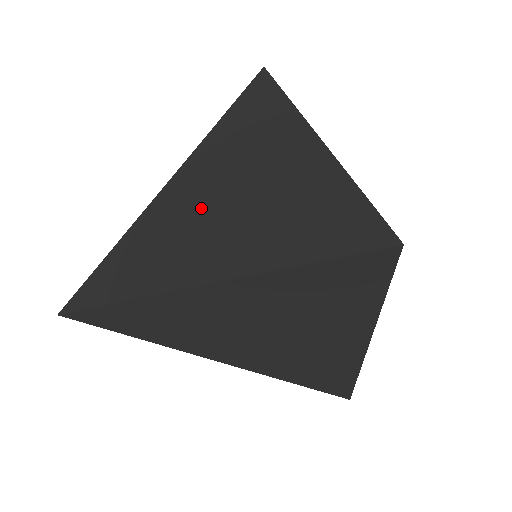
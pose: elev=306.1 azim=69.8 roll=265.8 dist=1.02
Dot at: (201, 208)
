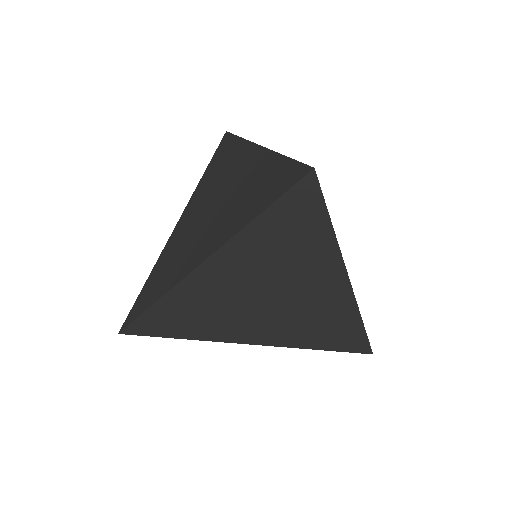
Dot at: (244, 295)
